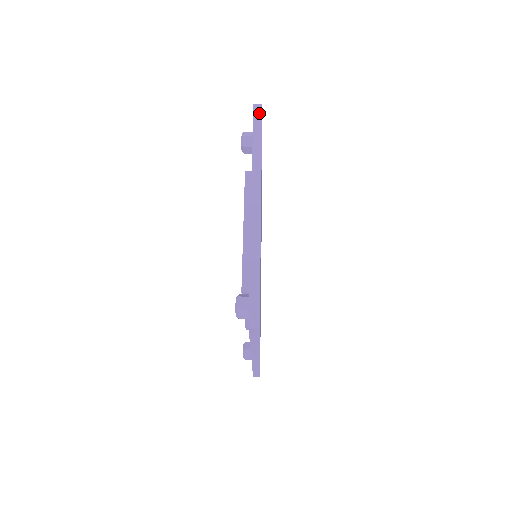
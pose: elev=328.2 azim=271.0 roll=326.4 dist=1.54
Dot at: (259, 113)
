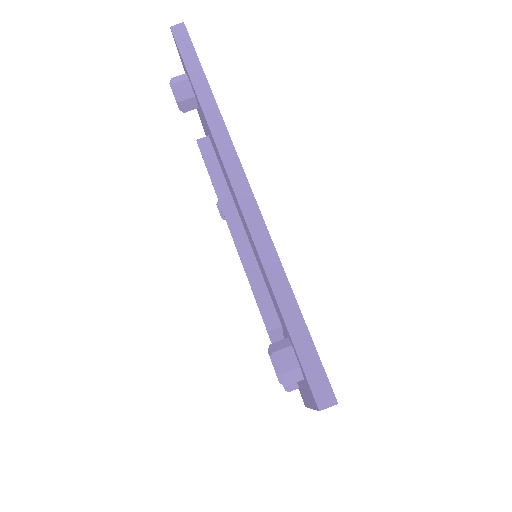
Dot at: (184, 37)
